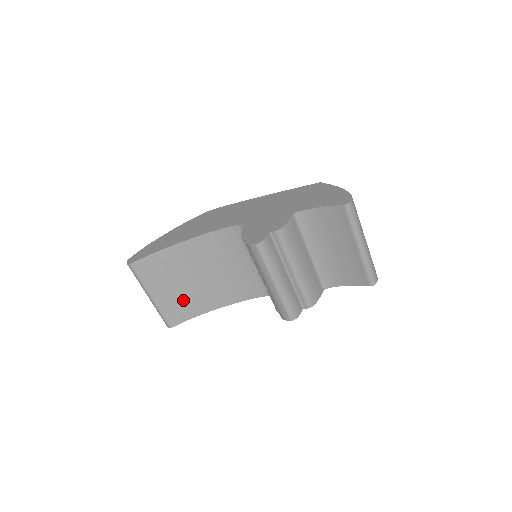
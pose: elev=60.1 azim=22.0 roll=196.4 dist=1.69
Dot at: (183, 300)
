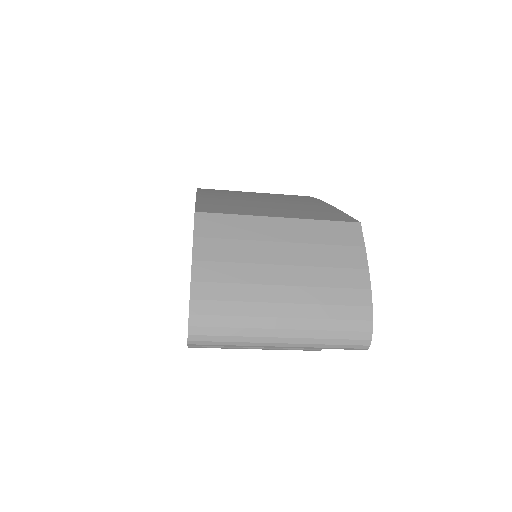
Dot at: occluded
